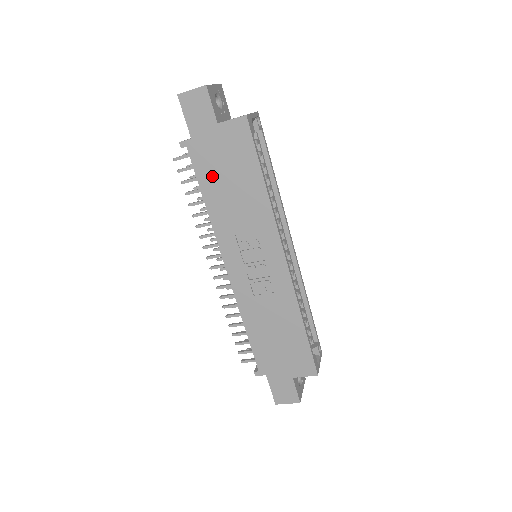
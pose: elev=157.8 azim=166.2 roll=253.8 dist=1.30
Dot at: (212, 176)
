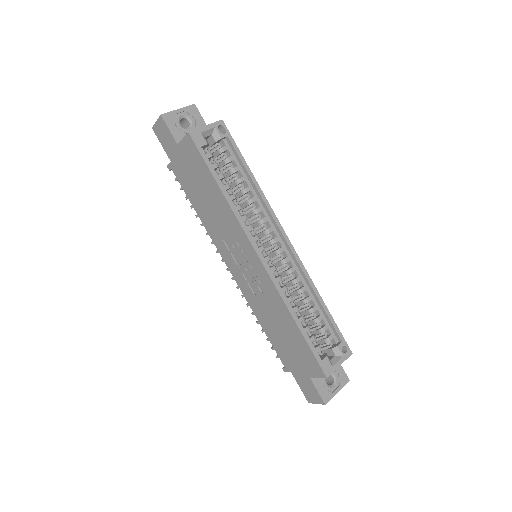
Dot at: (192, 190)
